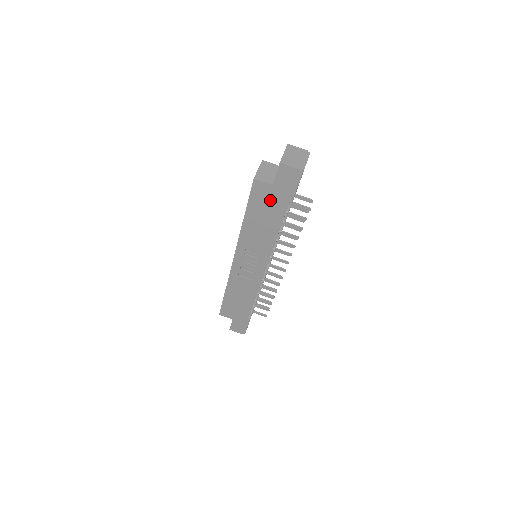
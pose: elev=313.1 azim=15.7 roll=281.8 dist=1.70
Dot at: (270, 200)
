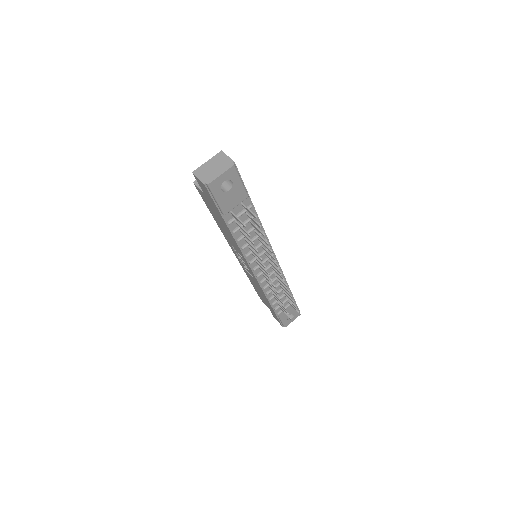
Dot at: (212, 207)
